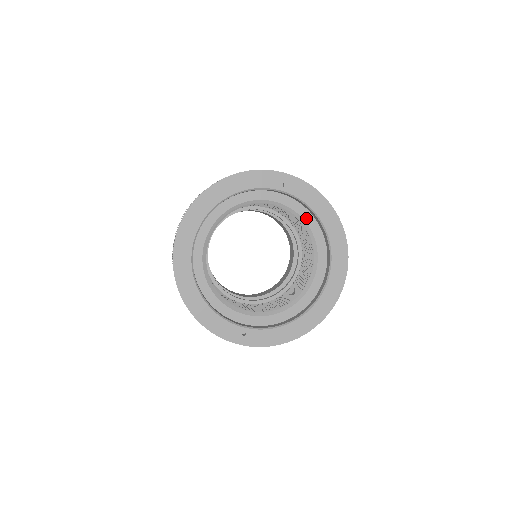
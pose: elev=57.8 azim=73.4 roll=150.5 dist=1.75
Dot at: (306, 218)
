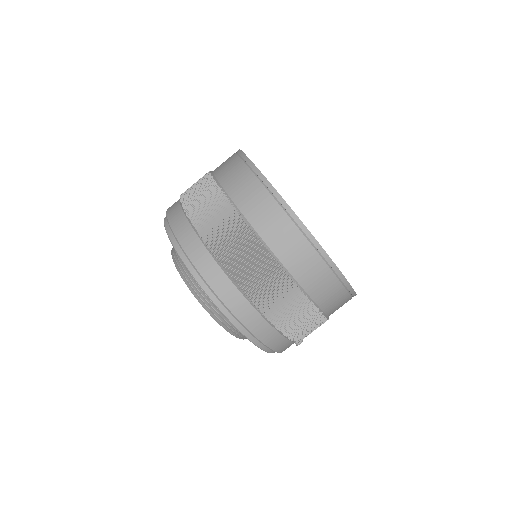
Dot at: occluded
